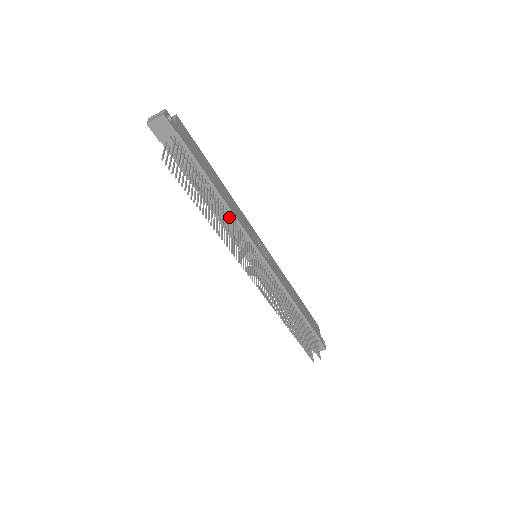
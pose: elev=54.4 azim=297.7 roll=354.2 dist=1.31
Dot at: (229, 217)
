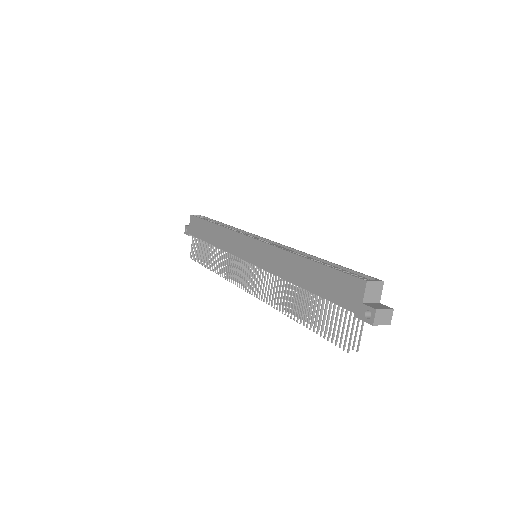
Dot at: occluded
